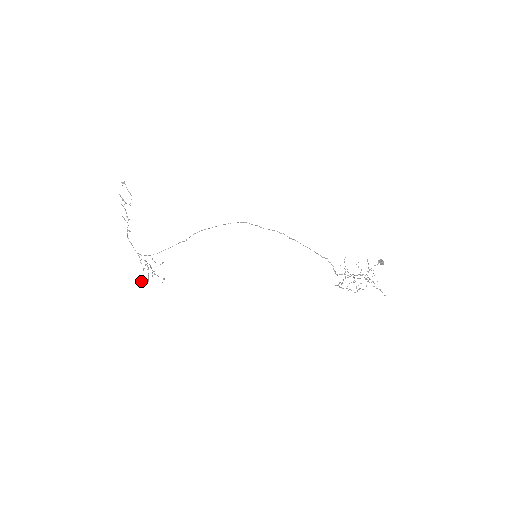
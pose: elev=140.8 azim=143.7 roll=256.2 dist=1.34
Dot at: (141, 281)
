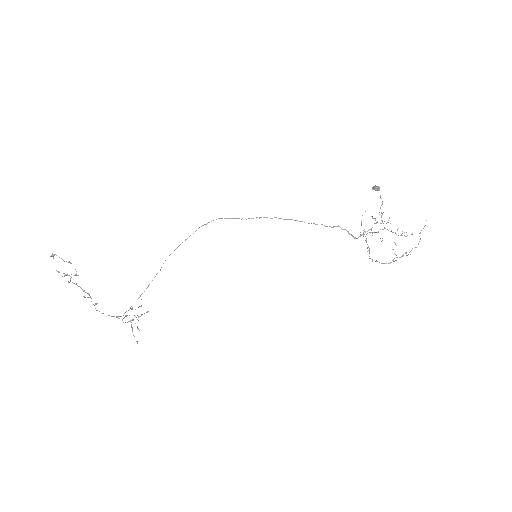
Dot at: occluded
